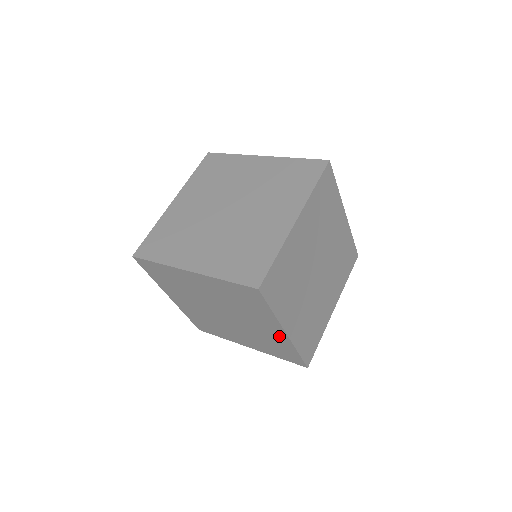
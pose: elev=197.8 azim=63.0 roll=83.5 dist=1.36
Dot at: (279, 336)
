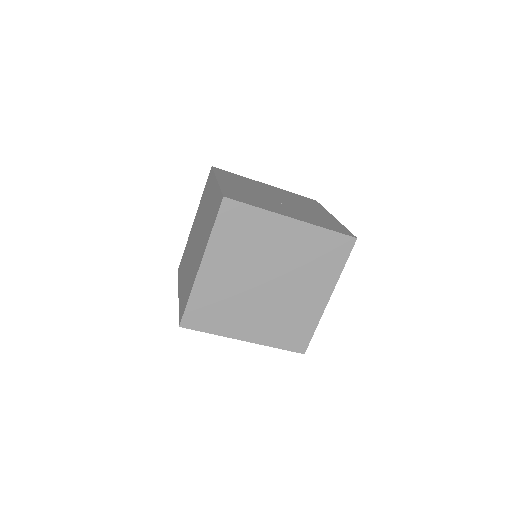
Dot at: occluded
